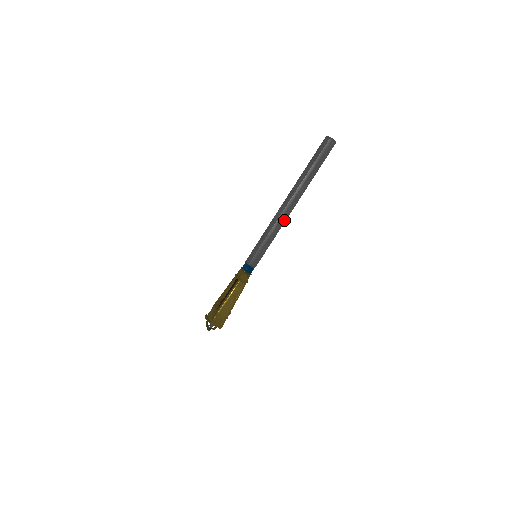
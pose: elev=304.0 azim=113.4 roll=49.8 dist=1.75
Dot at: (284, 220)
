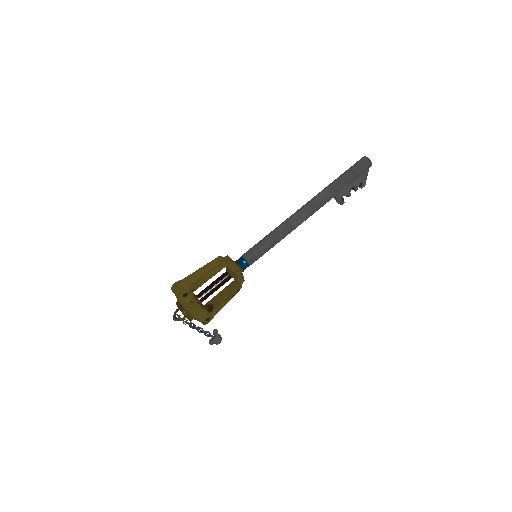
Dot at: (295, 222)
